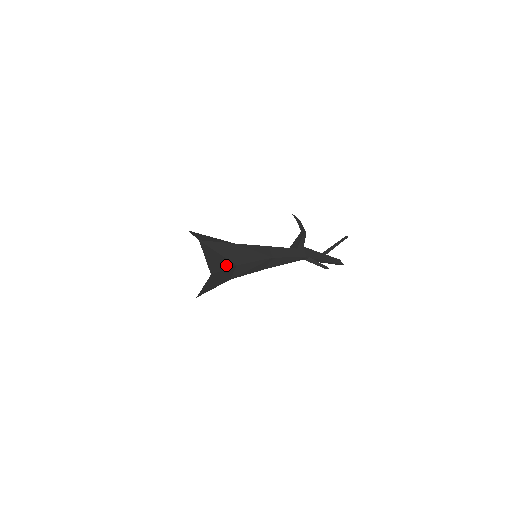
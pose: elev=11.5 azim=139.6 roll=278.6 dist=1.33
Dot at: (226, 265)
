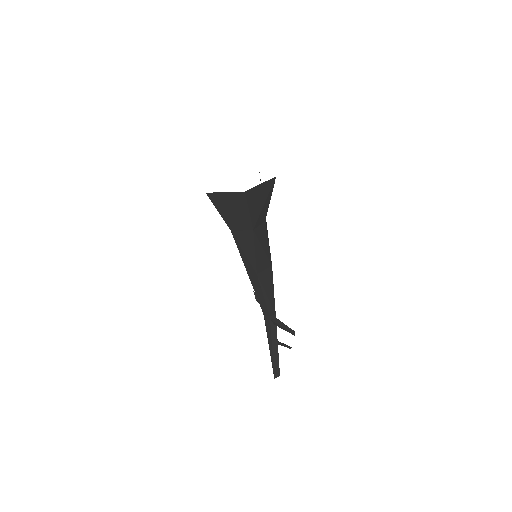
Dot at: occluded
